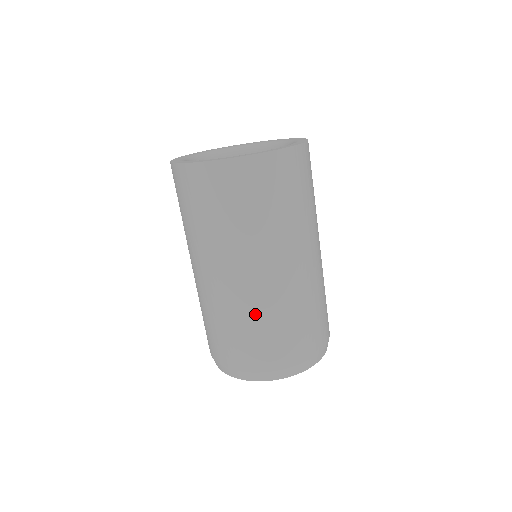
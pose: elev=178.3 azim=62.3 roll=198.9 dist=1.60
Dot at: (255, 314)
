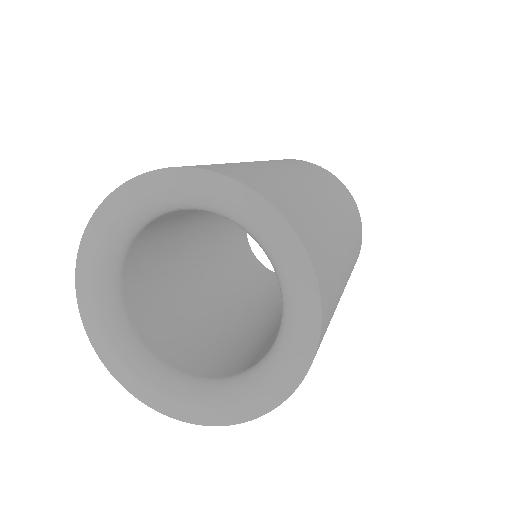
Dot at: occluded
